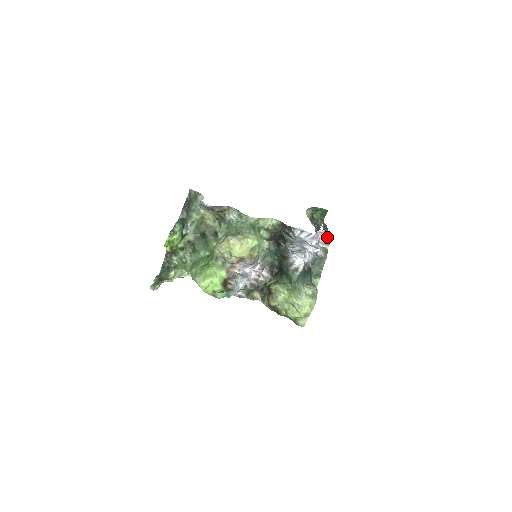
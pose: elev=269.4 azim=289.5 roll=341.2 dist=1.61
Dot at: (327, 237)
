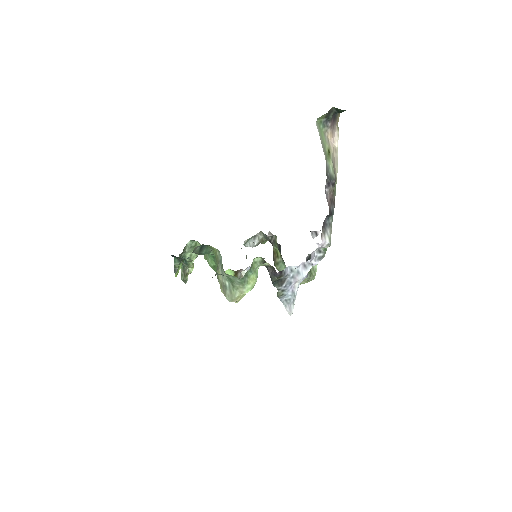
Dot at: occluded
